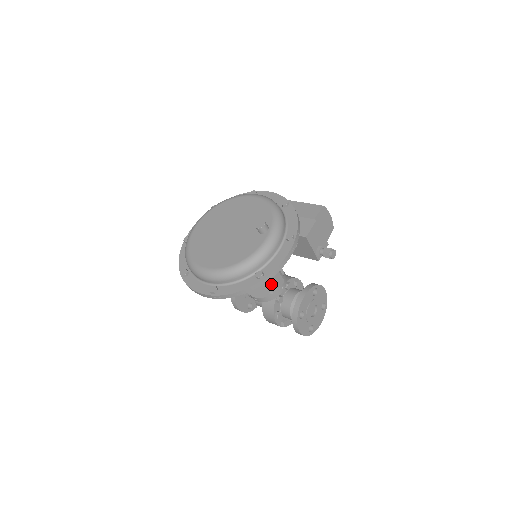
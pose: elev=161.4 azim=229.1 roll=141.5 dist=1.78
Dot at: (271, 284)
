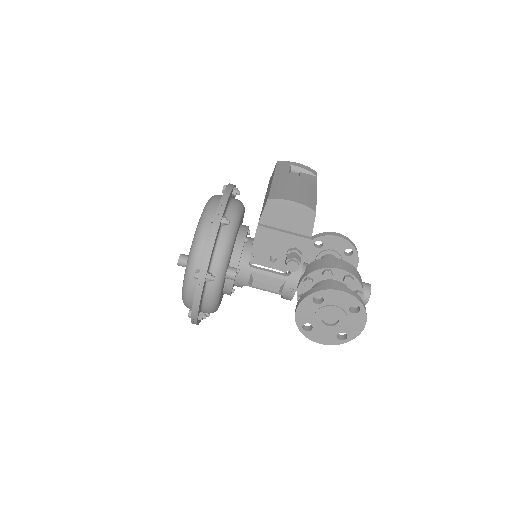
Dot at: (269, 290)
